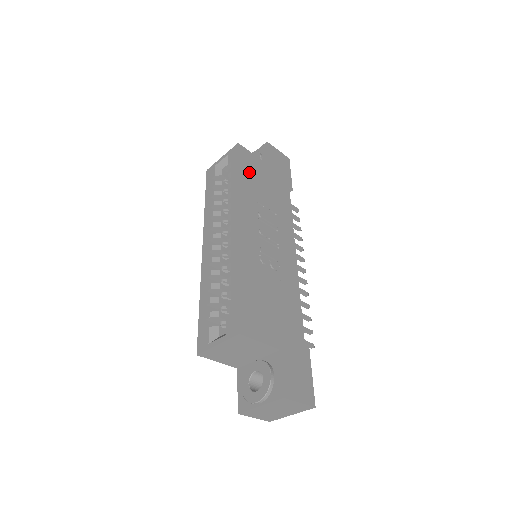
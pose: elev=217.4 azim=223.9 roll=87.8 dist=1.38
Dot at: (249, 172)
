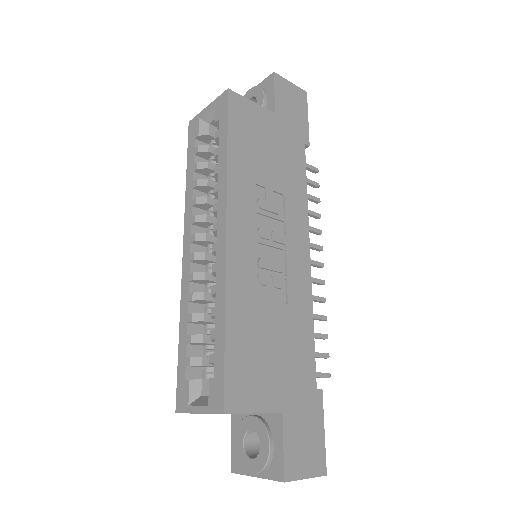
Dot at: (244, 136)
